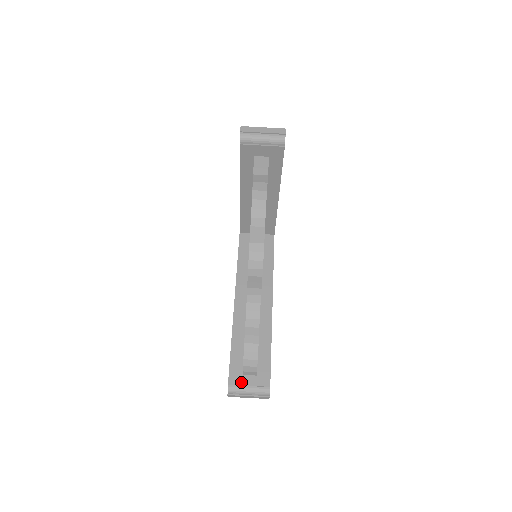
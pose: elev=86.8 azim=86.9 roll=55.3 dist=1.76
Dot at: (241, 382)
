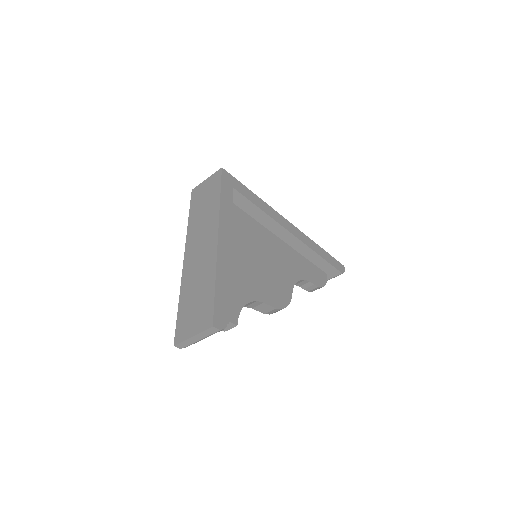
Dot at: occluded
